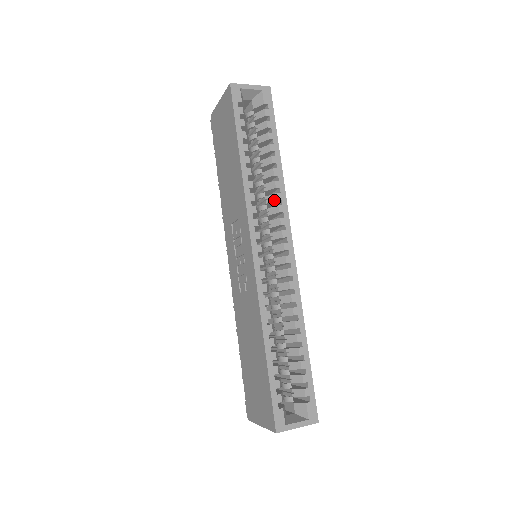
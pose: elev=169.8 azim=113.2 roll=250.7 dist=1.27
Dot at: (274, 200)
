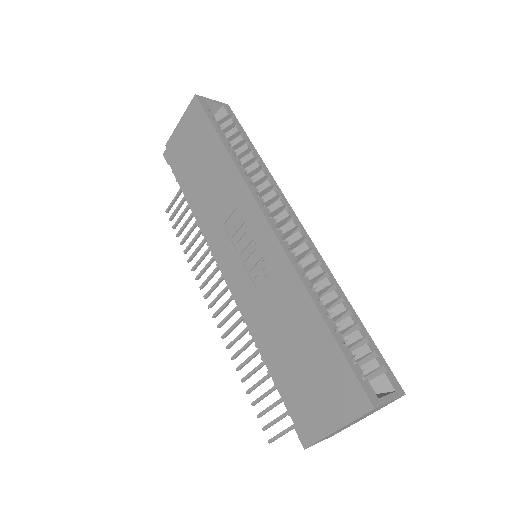
Dot at: (267, 186)
